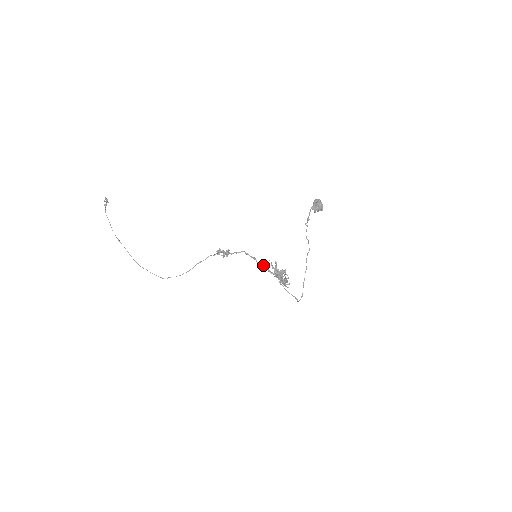
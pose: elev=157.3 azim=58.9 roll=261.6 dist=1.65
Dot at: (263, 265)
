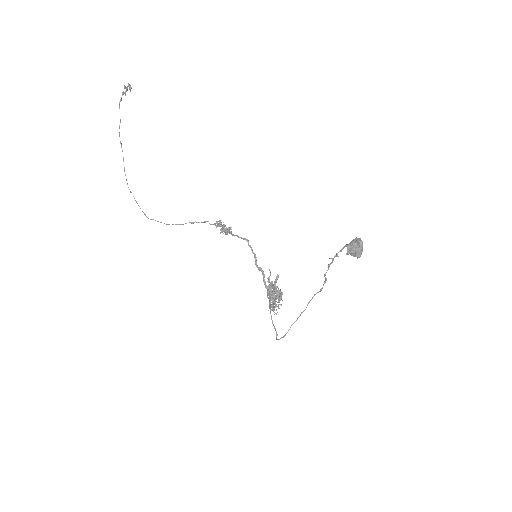
Dot at: (261, 270)
